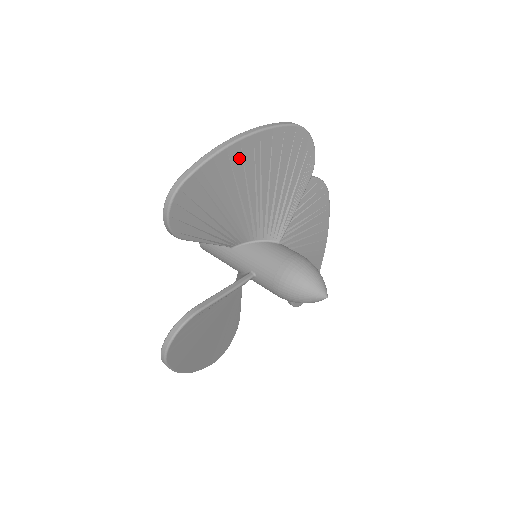
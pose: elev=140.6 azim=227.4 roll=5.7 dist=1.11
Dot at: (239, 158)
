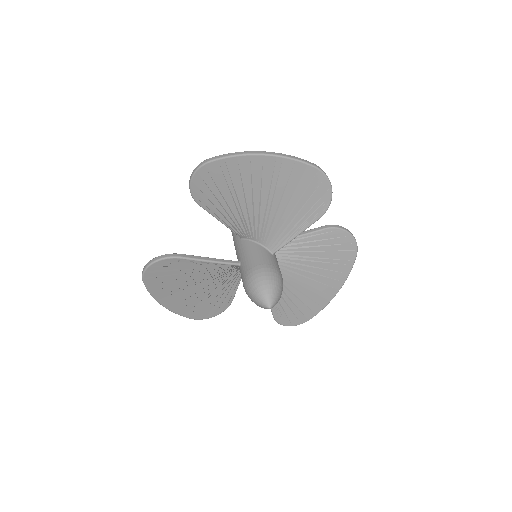
Dot at: (259, 168)
